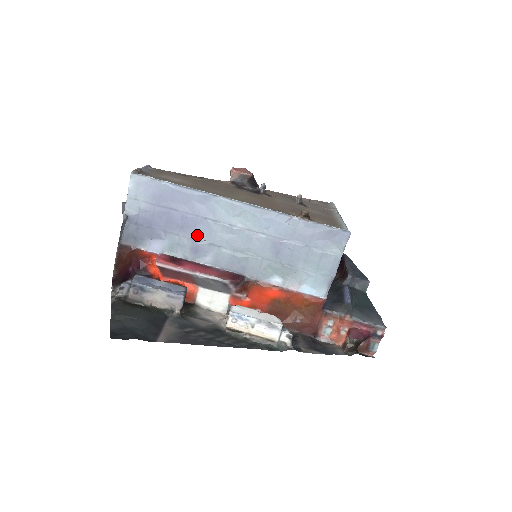
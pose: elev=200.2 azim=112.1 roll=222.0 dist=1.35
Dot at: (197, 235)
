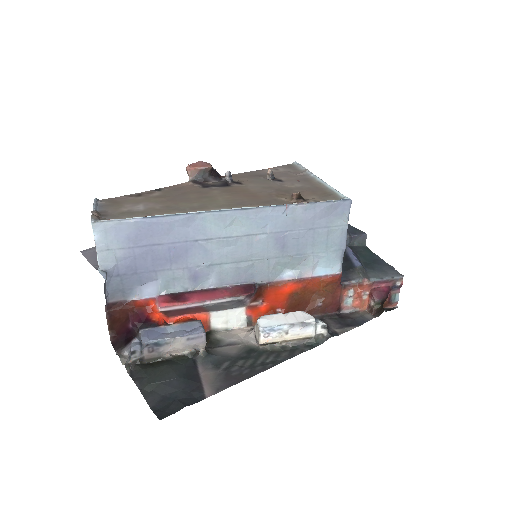
Dot at: (192, 262)
